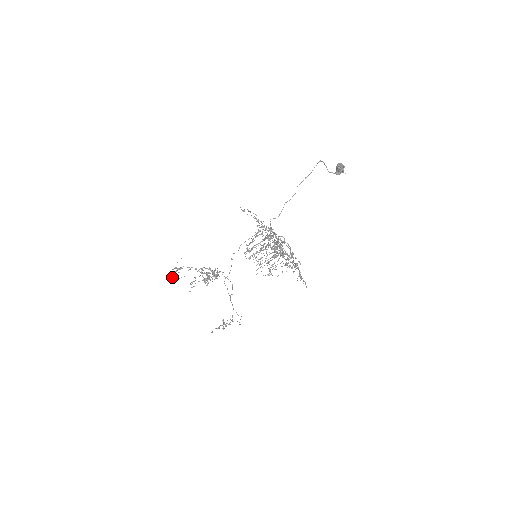
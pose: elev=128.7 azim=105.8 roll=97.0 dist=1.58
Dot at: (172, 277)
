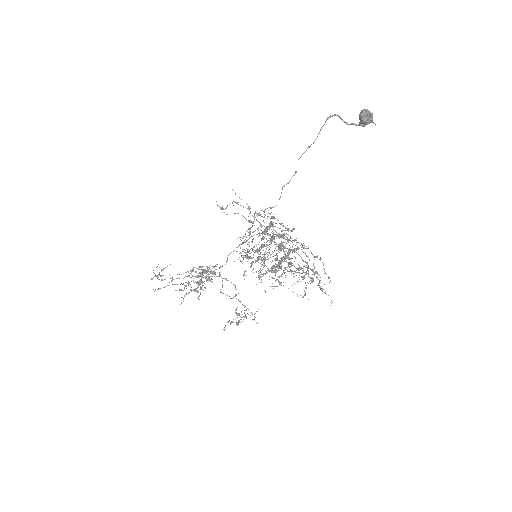
Dot at: (157, 278)
